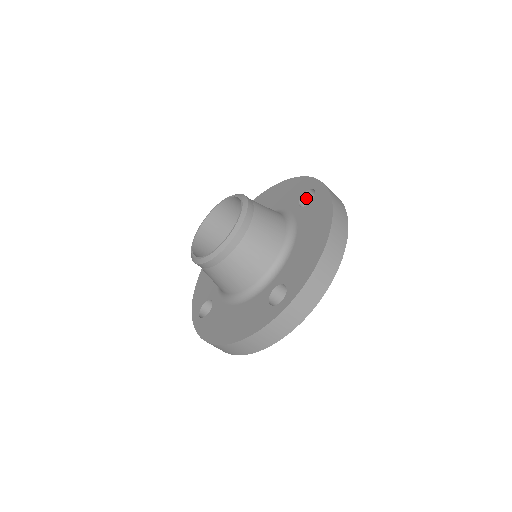
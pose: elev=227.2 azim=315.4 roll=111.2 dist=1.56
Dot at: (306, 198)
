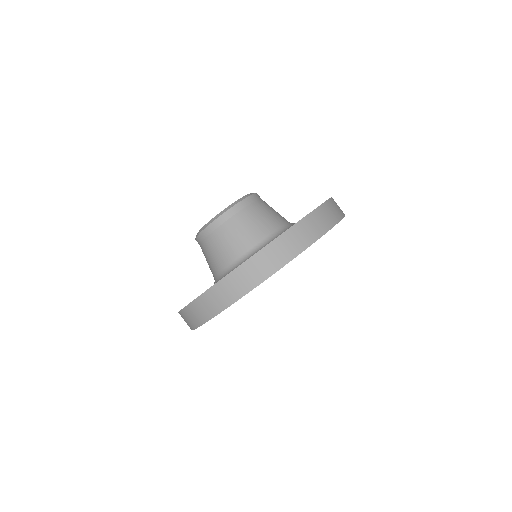
Dot at: occluded
